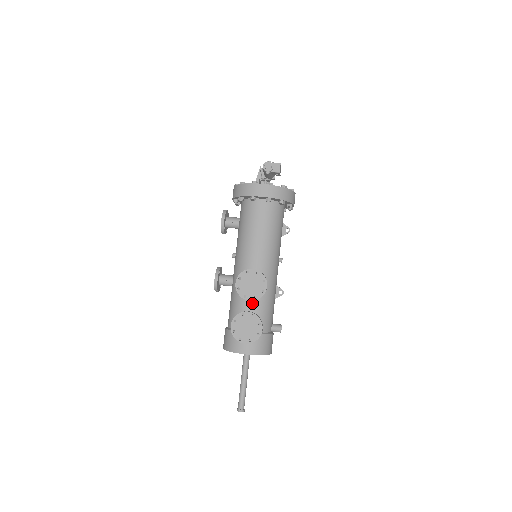
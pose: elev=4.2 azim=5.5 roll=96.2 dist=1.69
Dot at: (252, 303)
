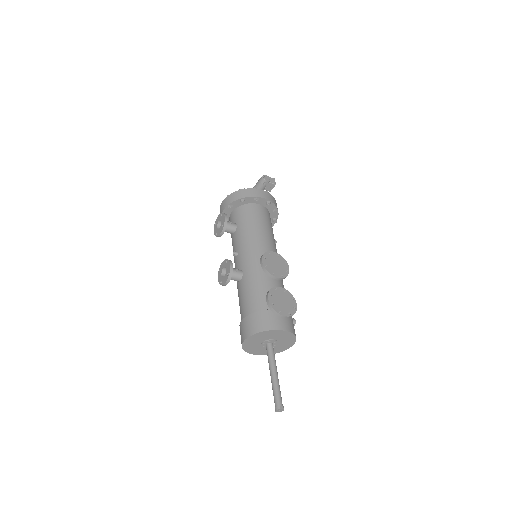
Dot at: (276, 285)
